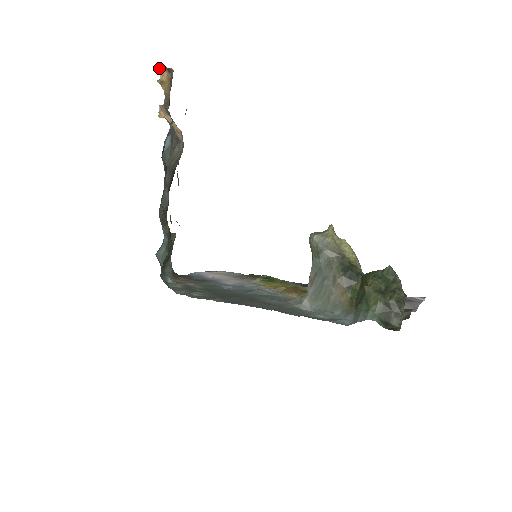
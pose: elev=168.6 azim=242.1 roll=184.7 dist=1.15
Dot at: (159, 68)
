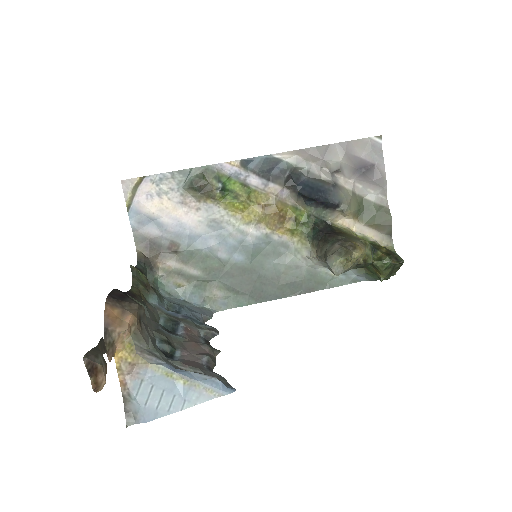
Dot at: occluded
